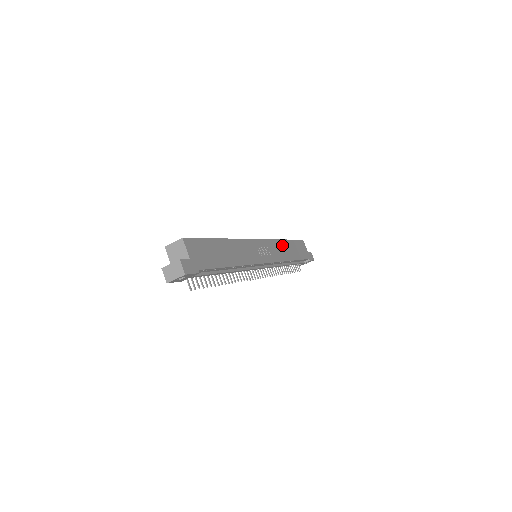
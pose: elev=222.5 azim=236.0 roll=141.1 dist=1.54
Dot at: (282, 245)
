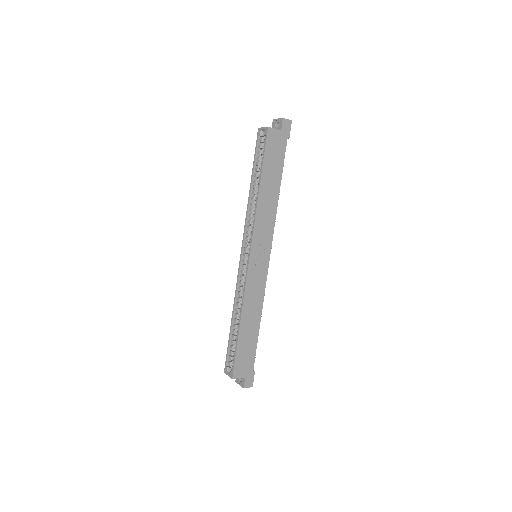
Dot at: (262, 204)
